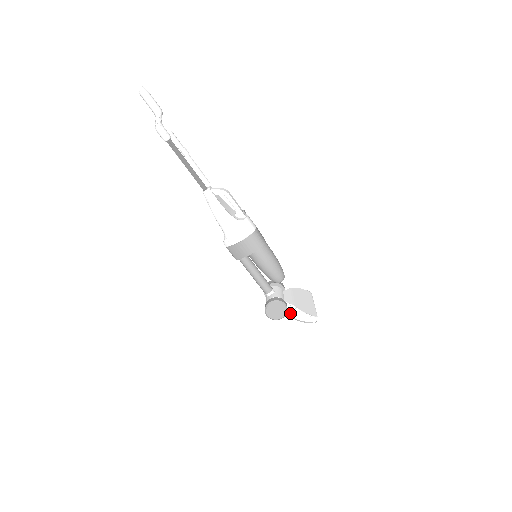
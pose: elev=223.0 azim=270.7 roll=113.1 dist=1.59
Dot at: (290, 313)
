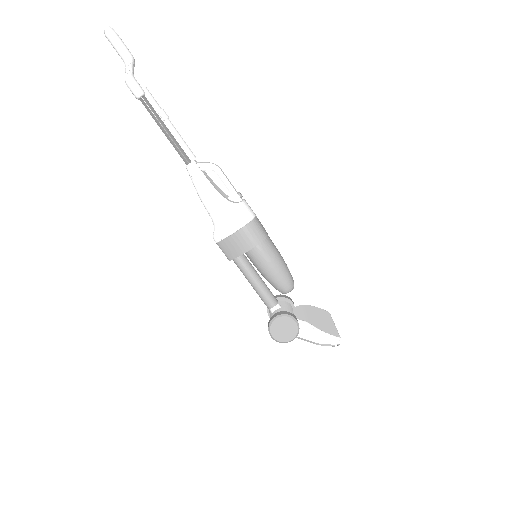
Dot at: (303, 334)
